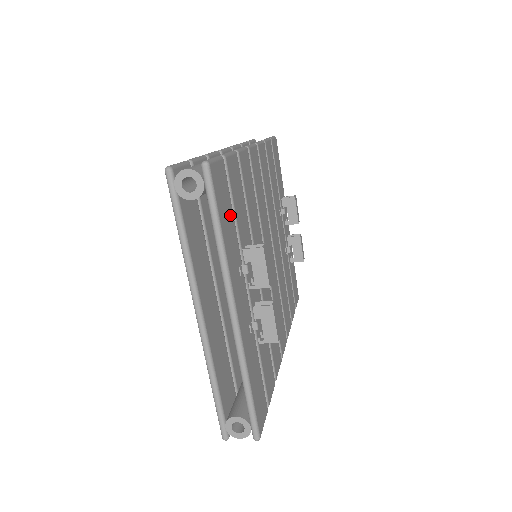
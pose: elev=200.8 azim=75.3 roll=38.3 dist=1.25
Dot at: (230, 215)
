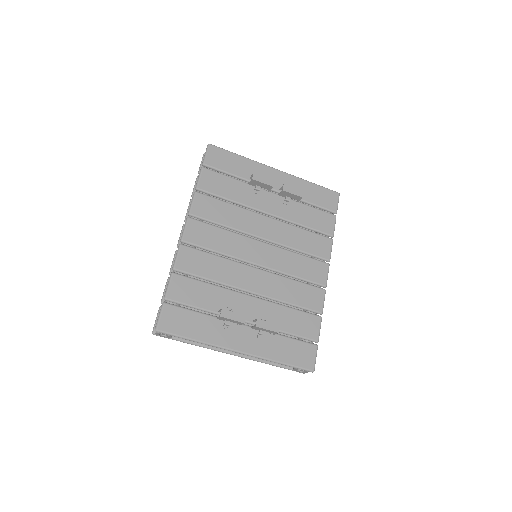
Dot at: (194, 318)
